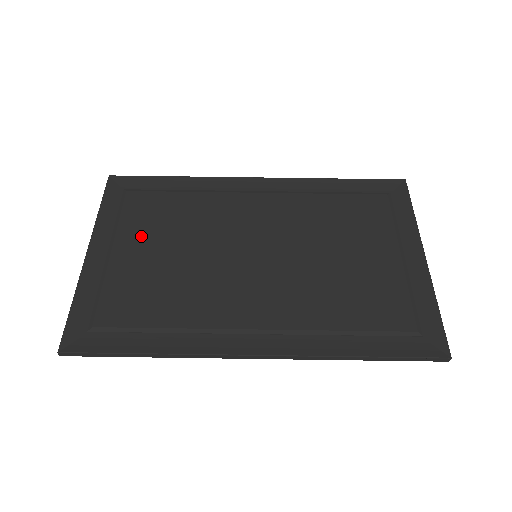
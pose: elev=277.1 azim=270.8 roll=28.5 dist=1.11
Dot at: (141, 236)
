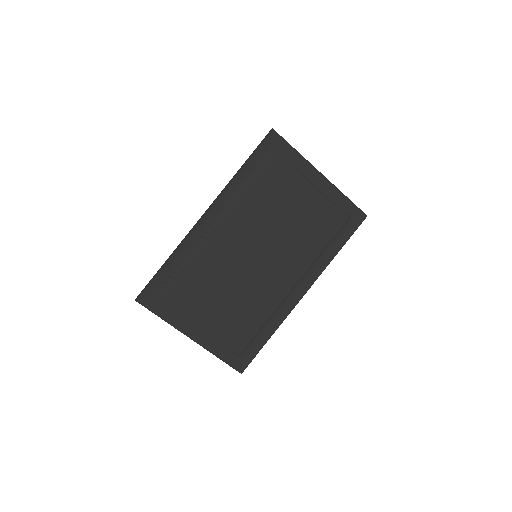
Dot at: (201, 307)
